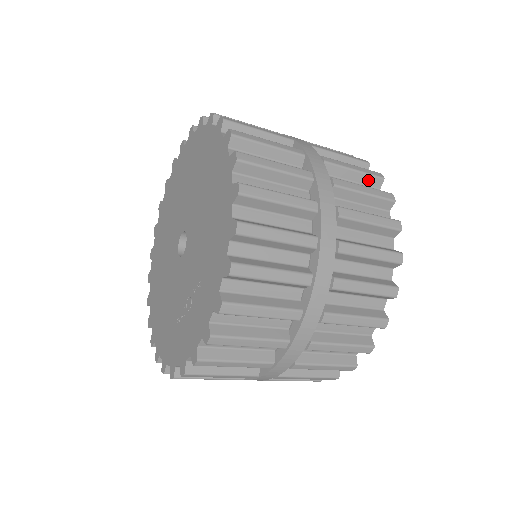
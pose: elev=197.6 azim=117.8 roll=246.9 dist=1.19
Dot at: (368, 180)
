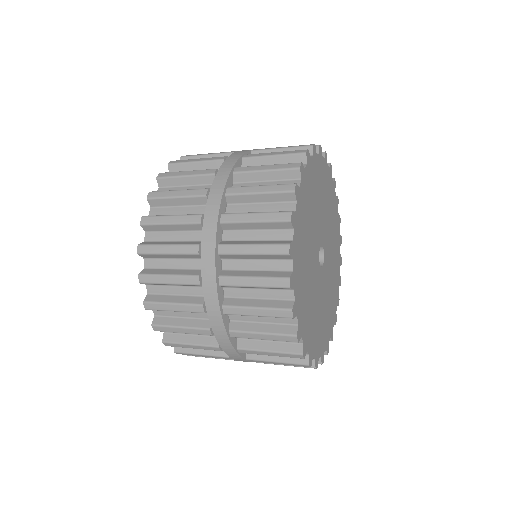
Dot at: occluded
